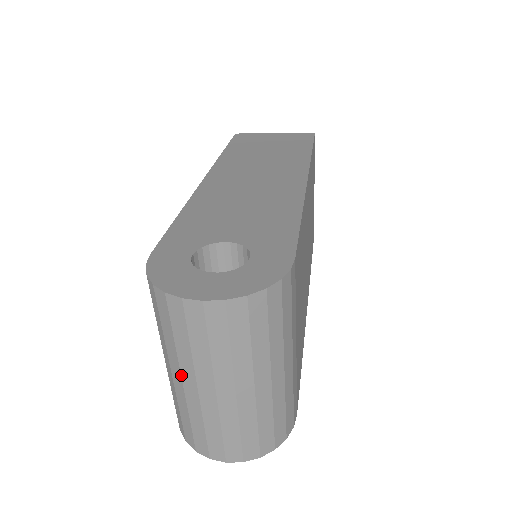
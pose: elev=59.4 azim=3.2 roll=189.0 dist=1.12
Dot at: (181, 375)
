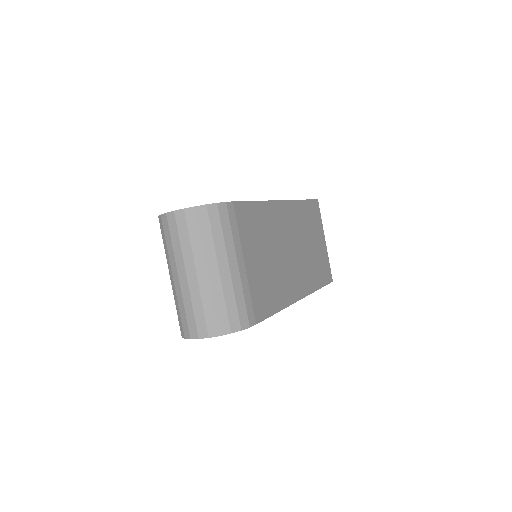
Dot at: (172, 271)
